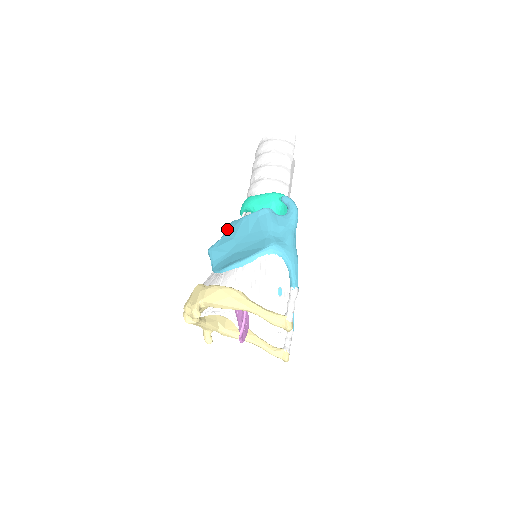
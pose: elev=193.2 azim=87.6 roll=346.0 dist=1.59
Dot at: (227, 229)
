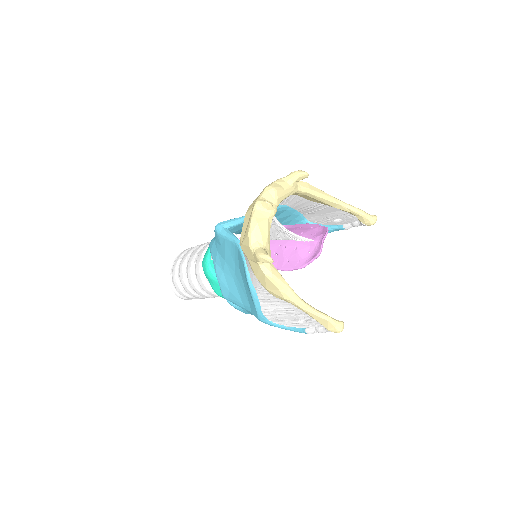
Dot at: occluded
